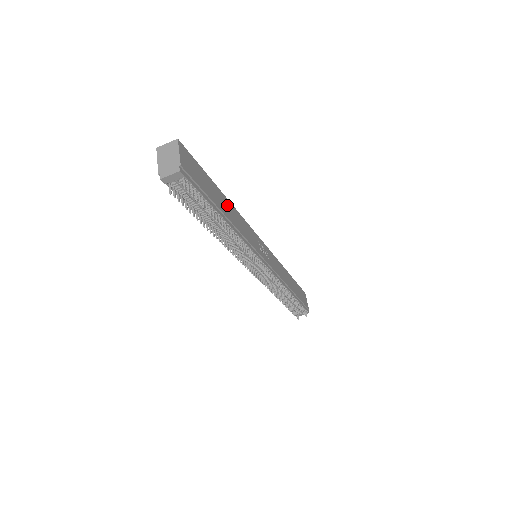
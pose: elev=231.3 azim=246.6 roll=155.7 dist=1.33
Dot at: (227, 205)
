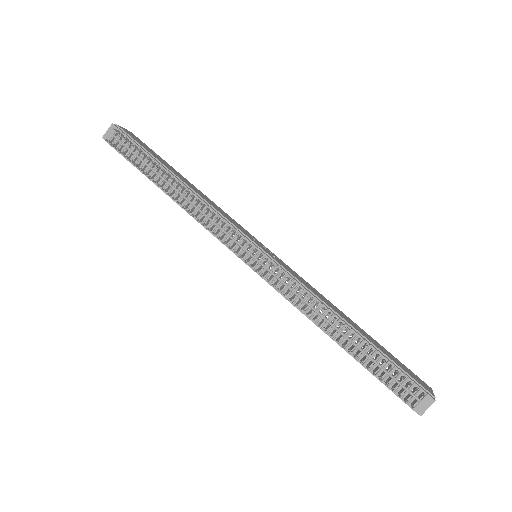
Dot at: (190, 184)
